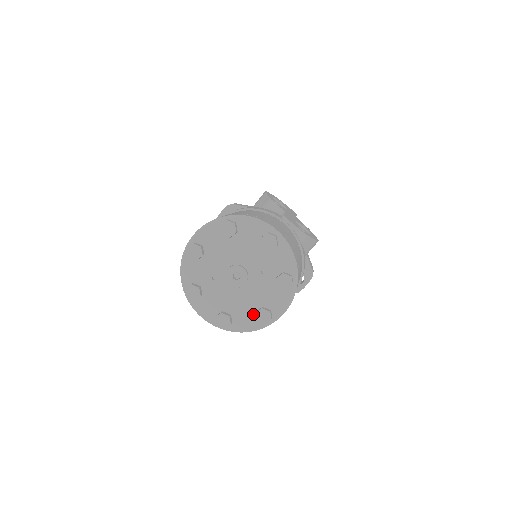
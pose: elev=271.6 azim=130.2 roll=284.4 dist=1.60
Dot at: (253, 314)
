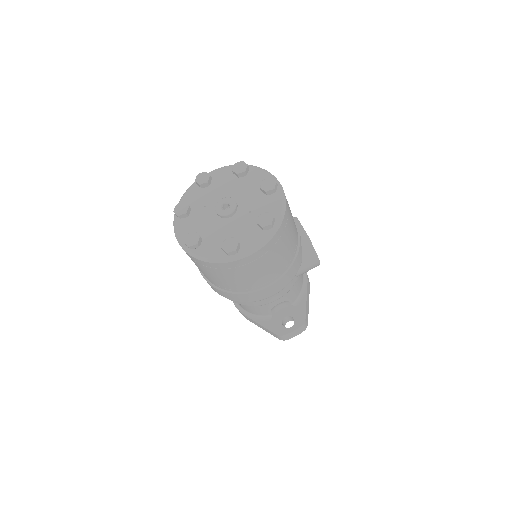
Dot at: occluded
